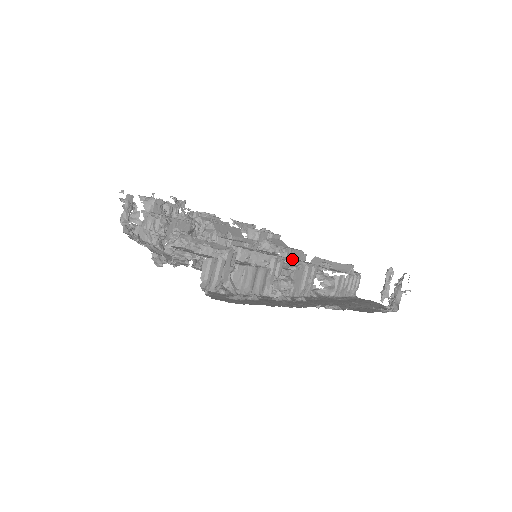
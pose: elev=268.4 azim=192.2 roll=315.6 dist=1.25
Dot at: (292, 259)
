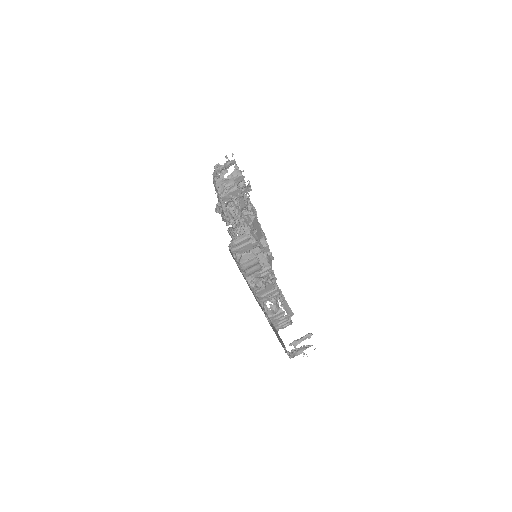
Dot at: (273, 277)
